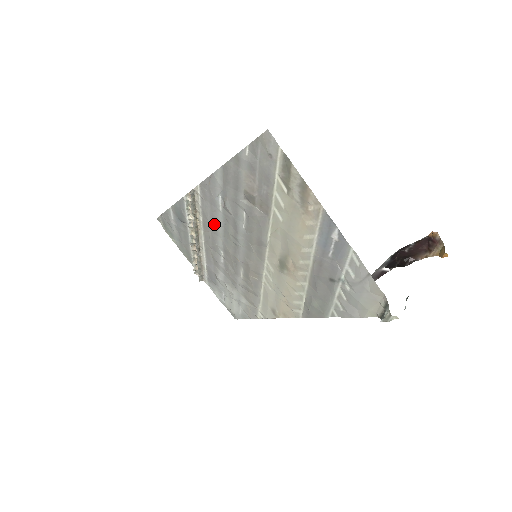
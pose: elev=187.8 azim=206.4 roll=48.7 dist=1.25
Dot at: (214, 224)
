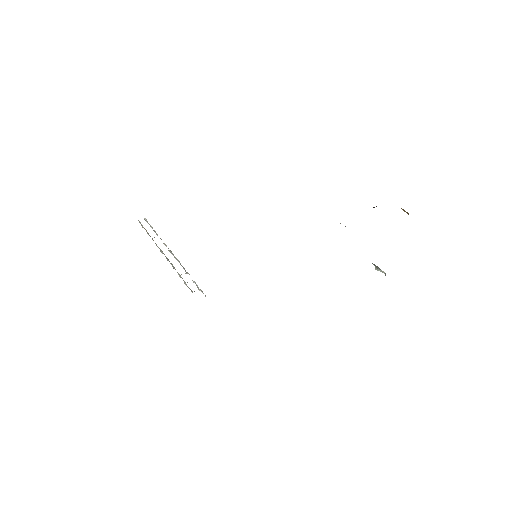
Dot at: occluded
